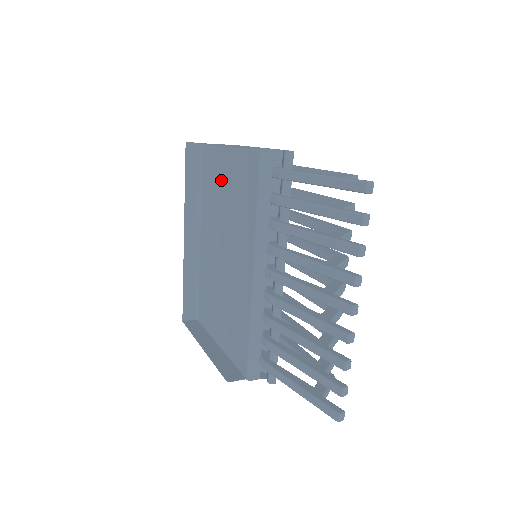
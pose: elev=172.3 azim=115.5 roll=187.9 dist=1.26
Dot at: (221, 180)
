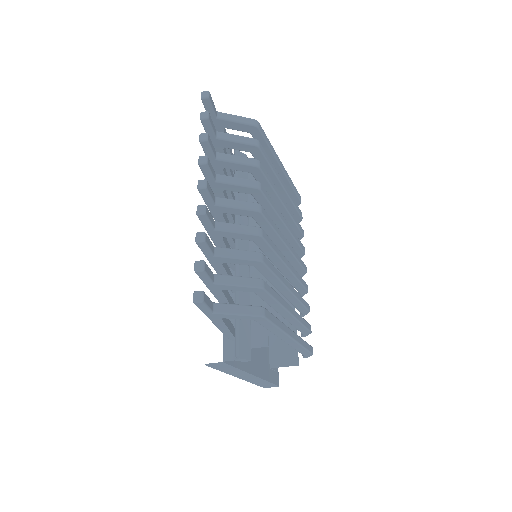
Dot at: occluded
